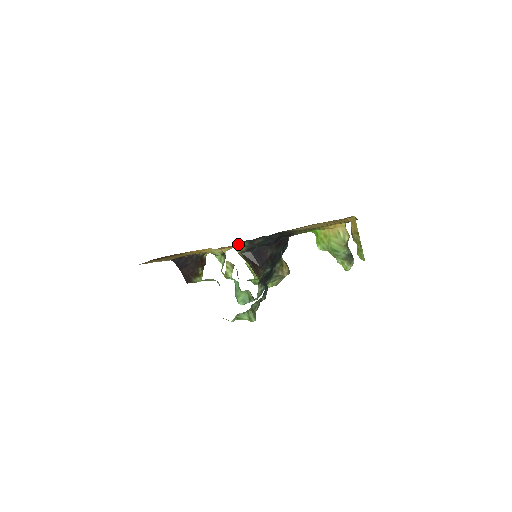
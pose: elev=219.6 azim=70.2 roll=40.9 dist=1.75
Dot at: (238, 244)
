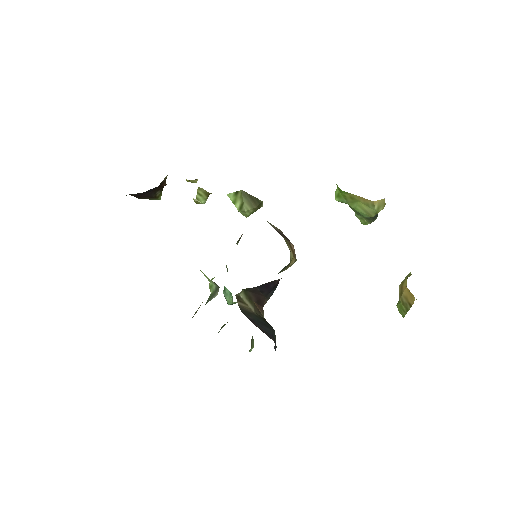
Dot at: occluded
